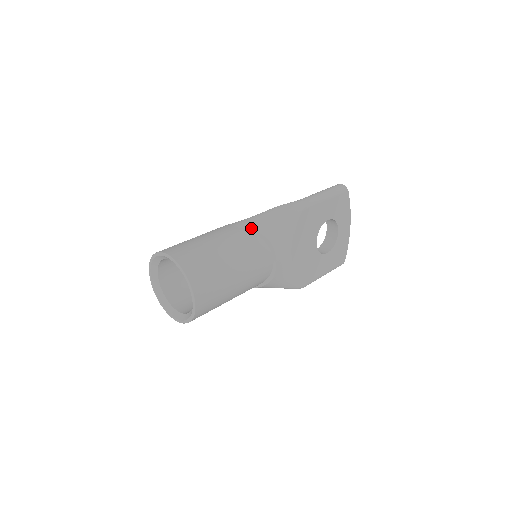
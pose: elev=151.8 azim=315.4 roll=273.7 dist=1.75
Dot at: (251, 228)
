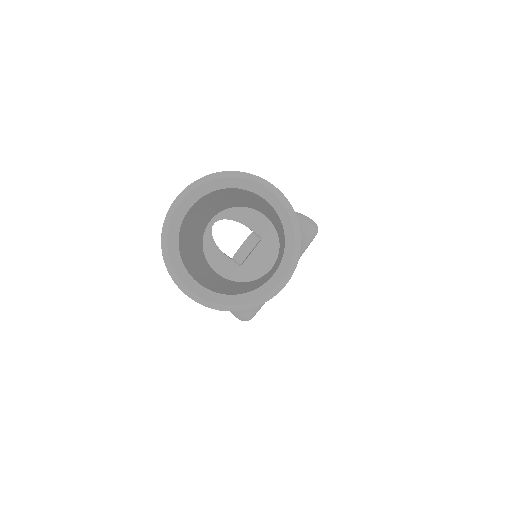
Dot at: occluded
